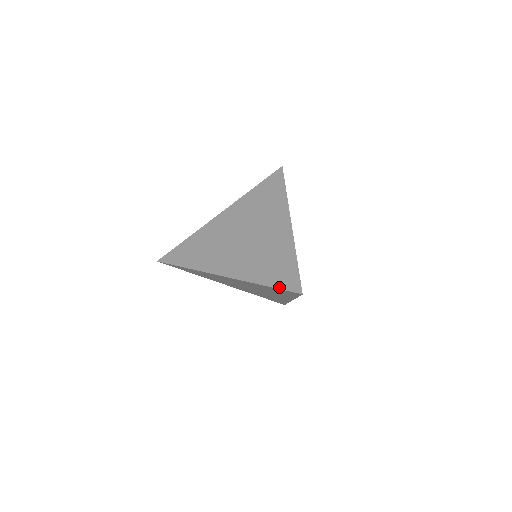
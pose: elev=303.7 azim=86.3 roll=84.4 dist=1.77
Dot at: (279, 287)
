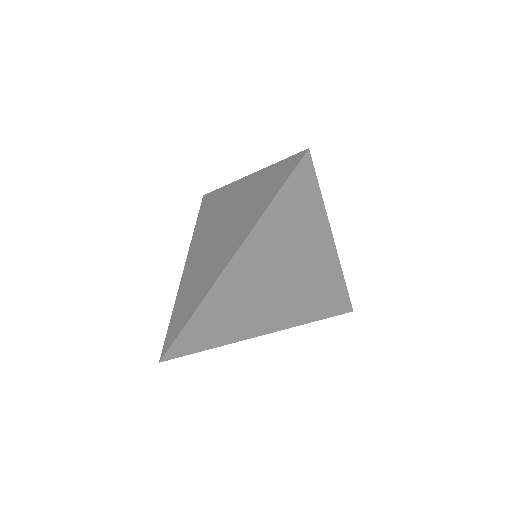
Dot at: (284, 181)
